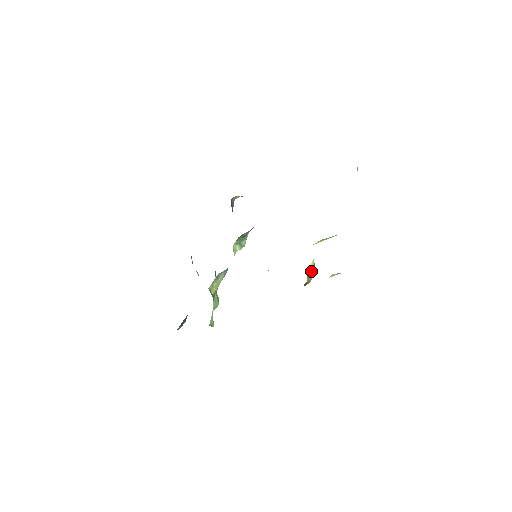
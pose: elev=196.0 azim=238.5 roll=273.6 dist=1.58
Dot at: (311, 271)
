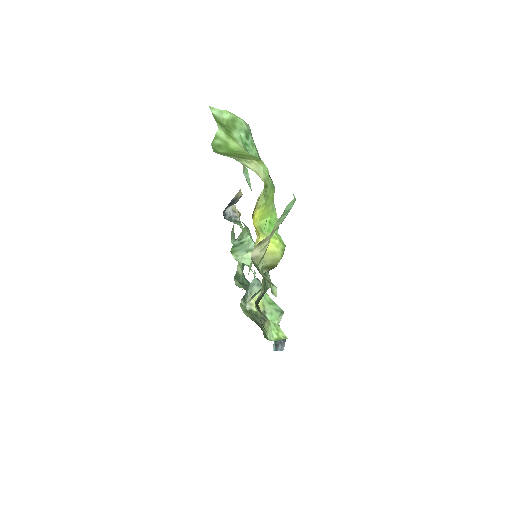
Dot at: (267, 250)
